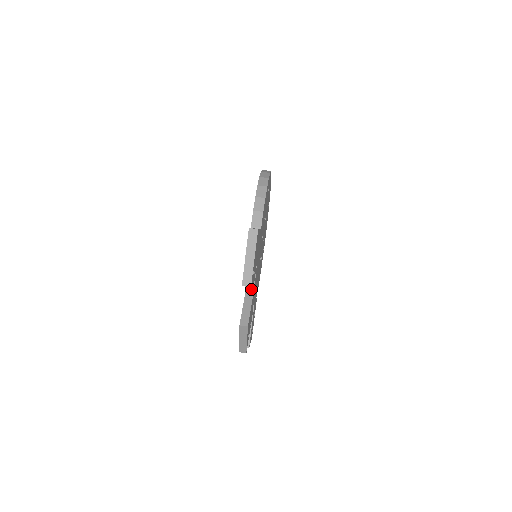
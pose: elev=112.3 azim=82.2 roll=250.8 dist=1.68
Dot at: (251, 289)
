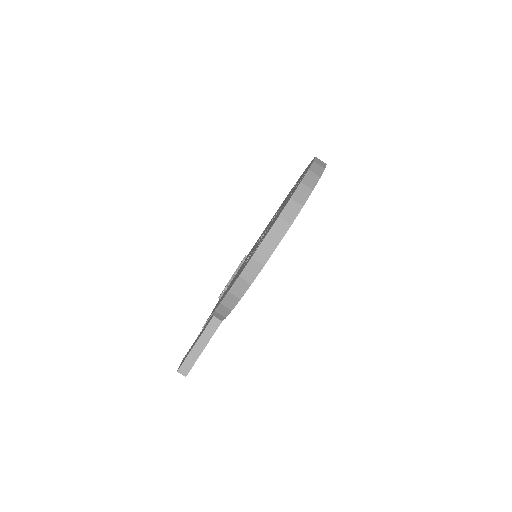
Dot at: occluded
